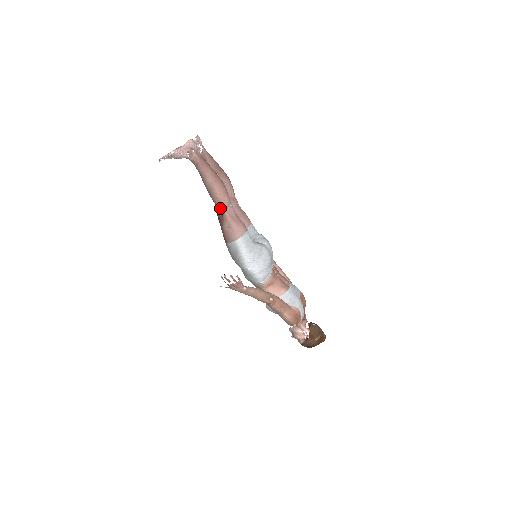
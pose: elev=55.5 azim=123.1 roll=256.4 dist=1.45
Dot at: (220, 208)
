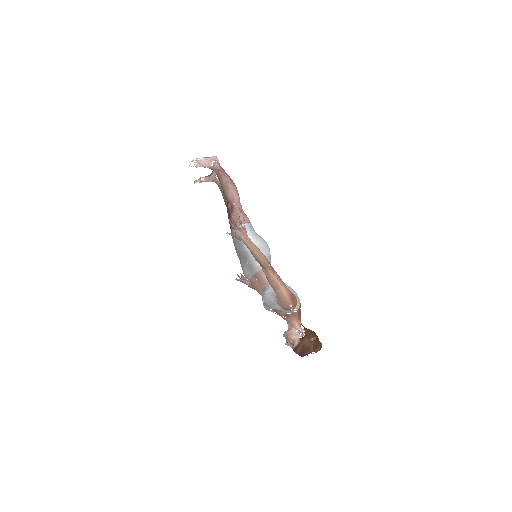
Dot at: (231, 202)
